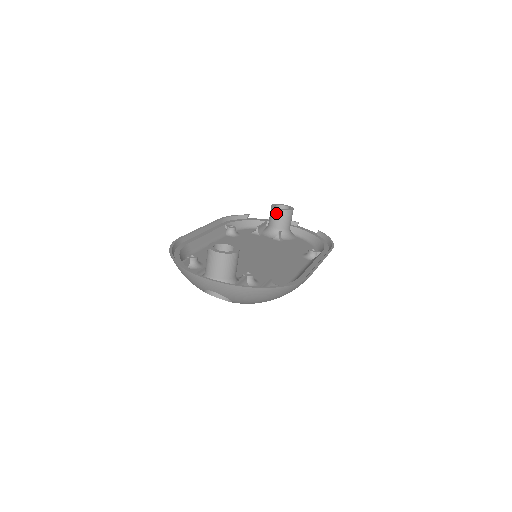
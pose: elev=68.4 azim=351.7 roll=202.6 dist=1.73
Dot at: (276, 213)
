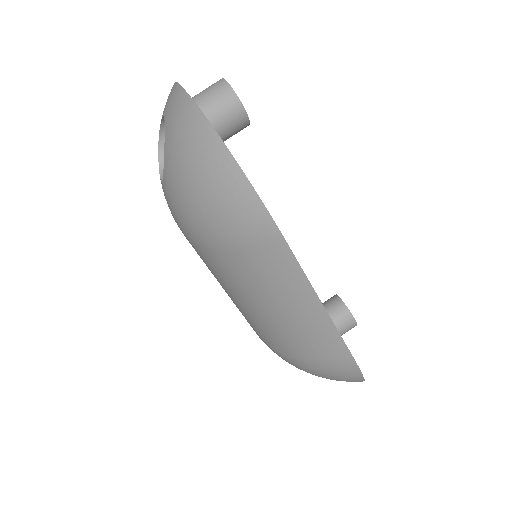
Dot at: (332, 300)
